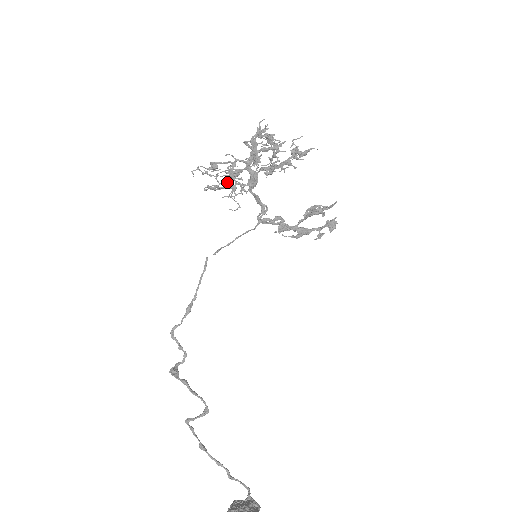
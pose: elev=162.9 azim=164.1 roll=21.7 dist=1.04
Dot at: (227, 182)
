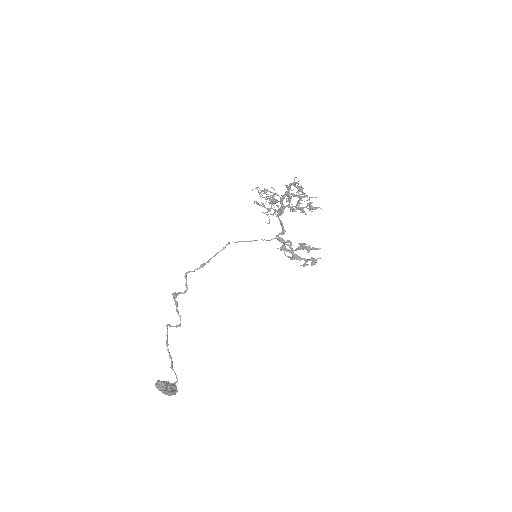
Dot at: occluded
